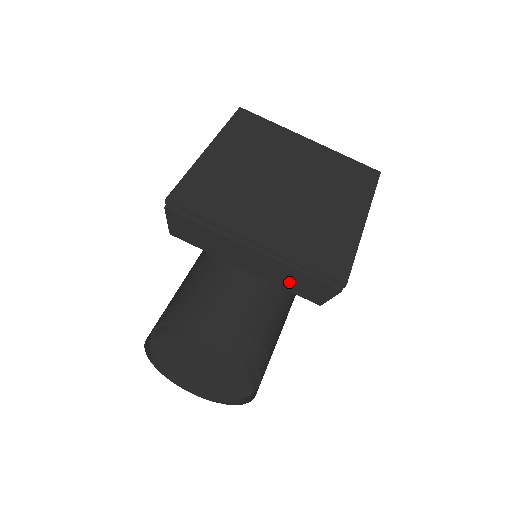
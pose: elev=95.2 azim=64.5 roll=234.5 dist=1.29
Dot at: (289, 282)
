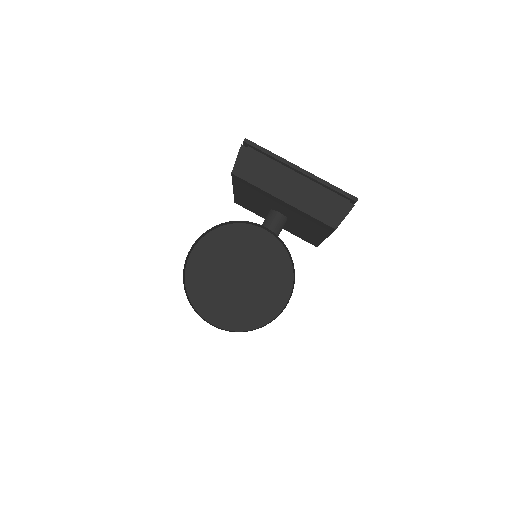
Dot at: (317, 206)
